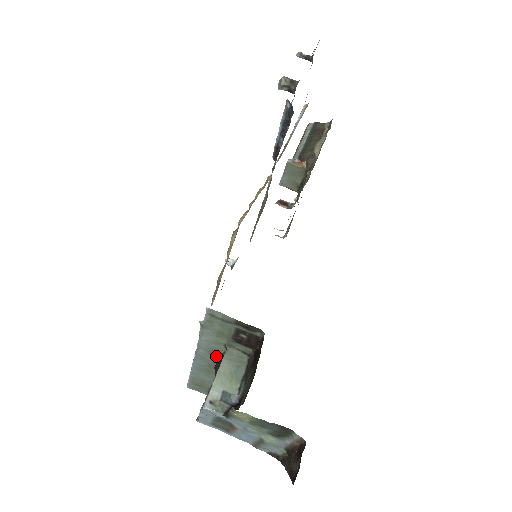
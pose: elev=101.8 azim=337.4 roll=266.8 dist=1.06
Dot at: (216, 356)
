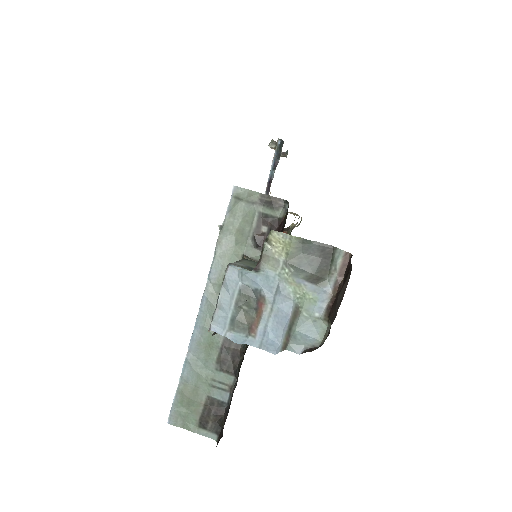
Dot at: occluded
